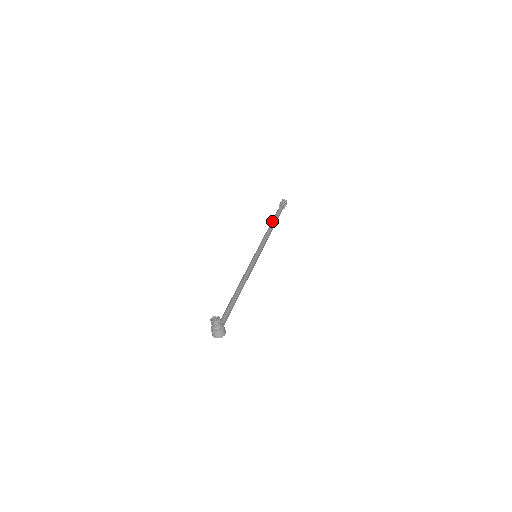
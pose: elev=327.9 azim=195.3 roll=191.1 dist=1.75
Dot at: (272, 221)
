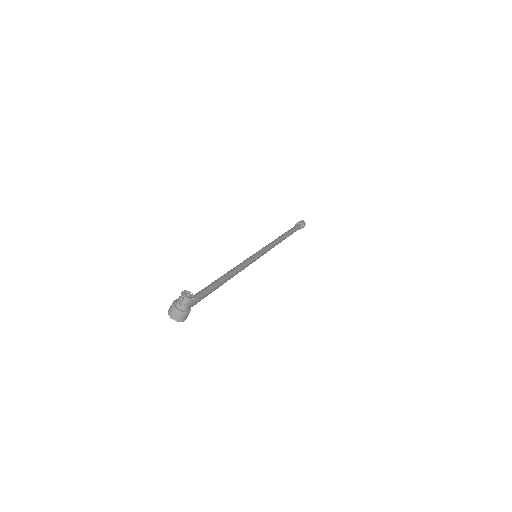
Dot at: (286, 233)
